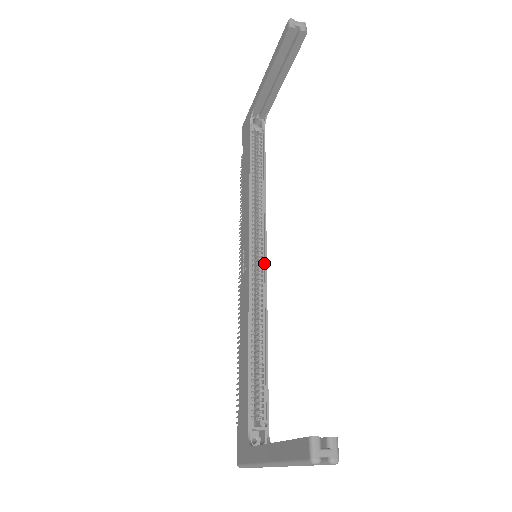
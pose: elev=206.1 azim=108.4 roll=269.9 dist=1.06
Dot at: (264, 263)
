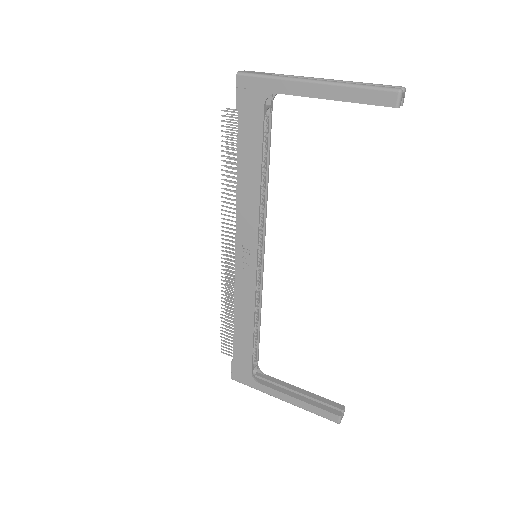
Dot at: (262, 261)
